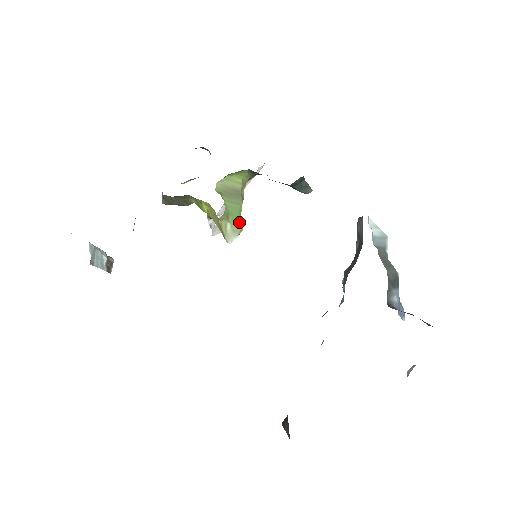
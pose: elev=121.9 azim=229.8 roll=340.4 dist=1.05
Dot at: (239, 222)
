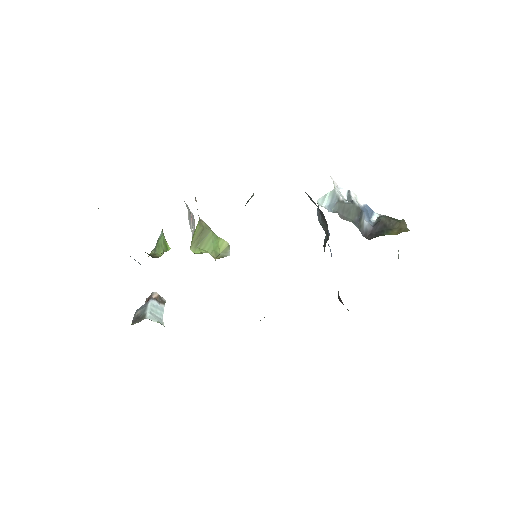
Dot at: (222, 243)
